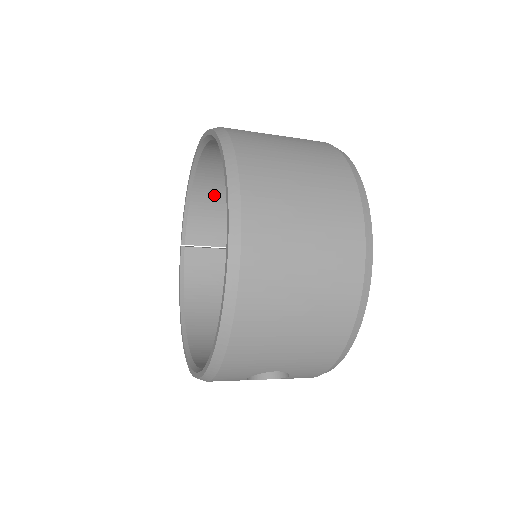
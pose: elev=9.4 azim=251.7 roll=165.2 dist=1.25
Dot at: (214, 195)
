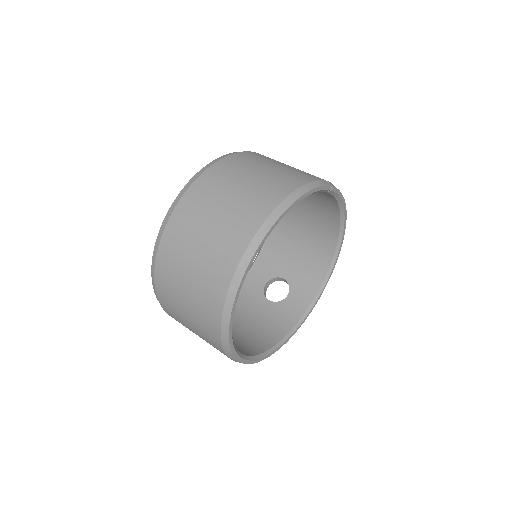
Dot at: occluded
